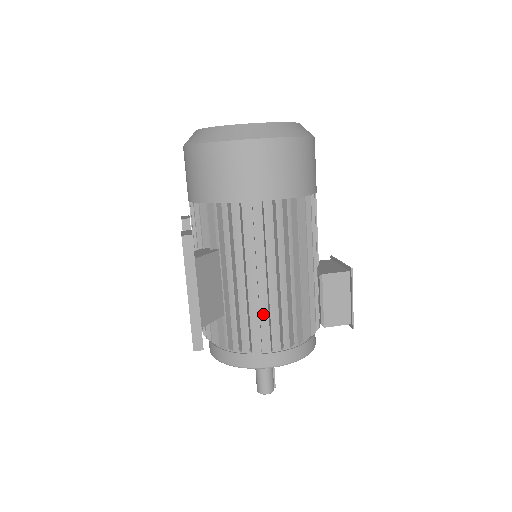
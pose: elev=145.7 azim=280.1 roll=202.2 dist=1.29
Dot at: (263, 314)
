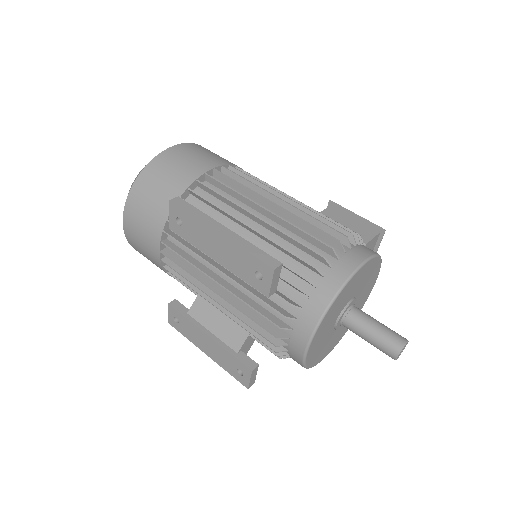
Dot at: occluded
